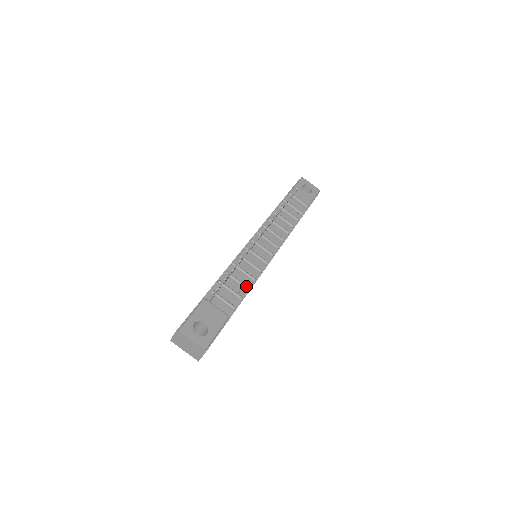
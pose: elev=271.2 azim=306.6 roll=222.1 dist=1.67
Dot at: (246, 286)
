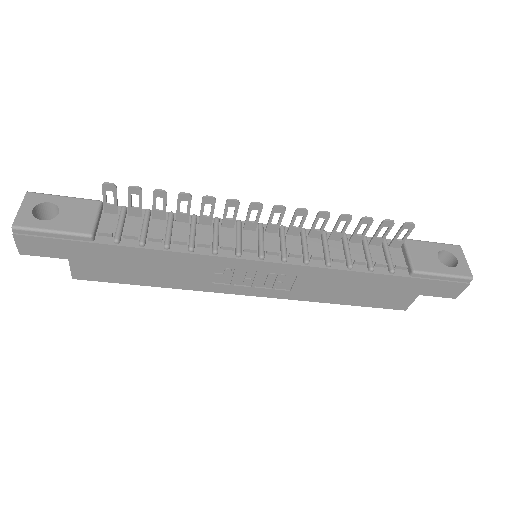
Dot at: (167, 240)
